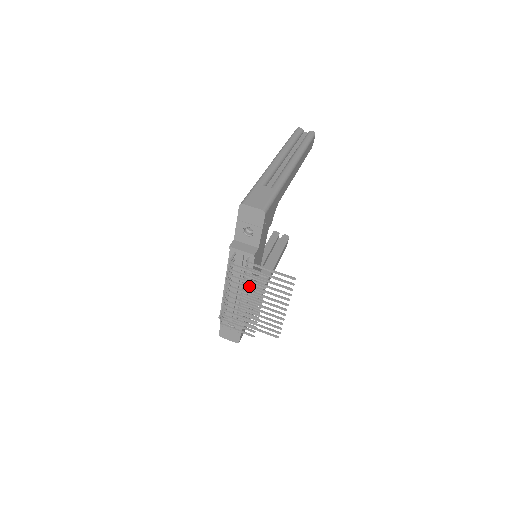
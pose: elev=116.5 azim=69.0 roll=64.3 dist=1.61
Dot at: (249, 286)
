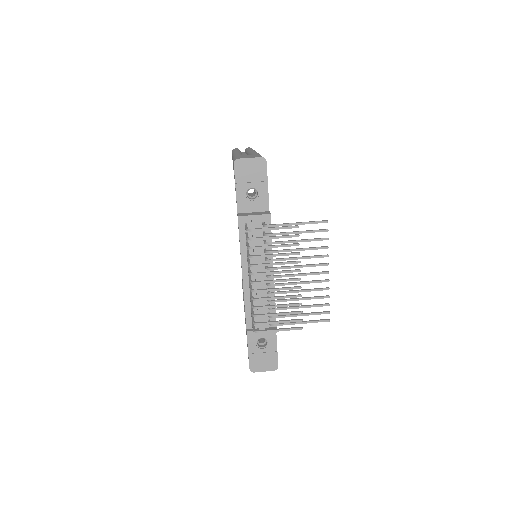
Dot at: (276, 260)
